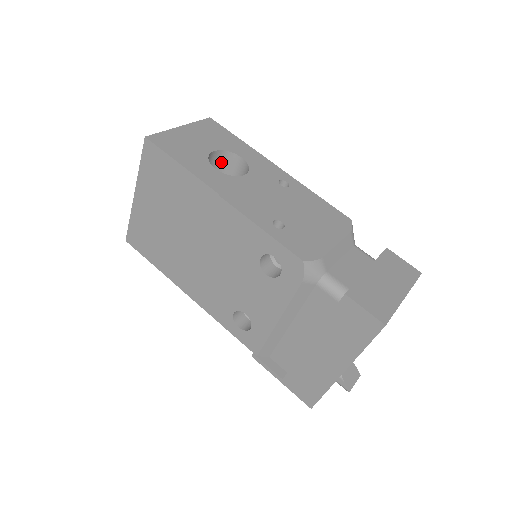
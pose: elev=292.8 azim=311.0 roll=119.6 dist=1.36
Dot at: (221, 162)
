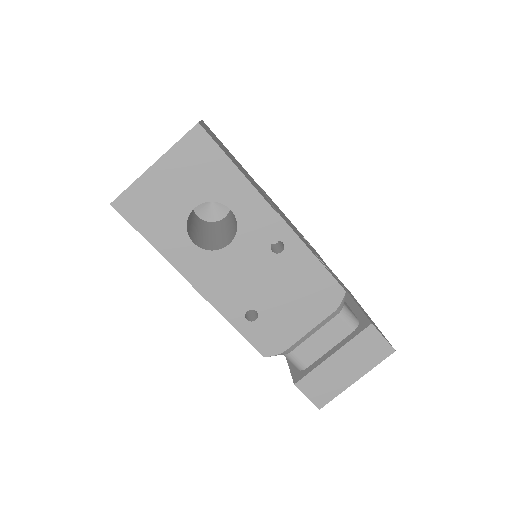
Dot at: occluded
